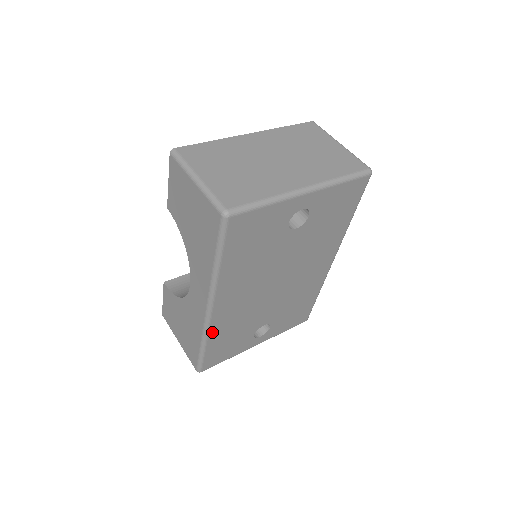
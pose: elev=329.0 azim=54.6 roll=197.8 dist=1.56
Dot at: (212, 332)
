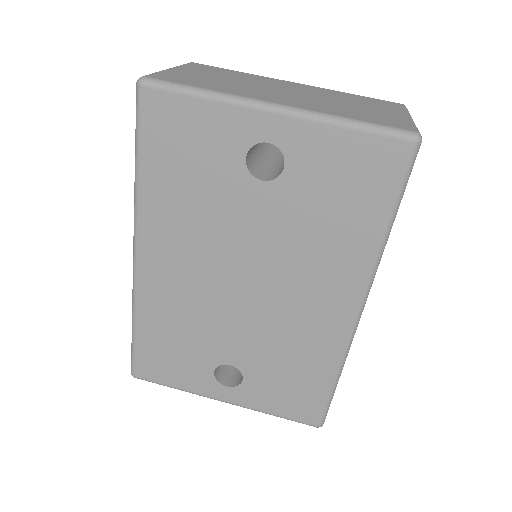
Dot at: (142, 305)
